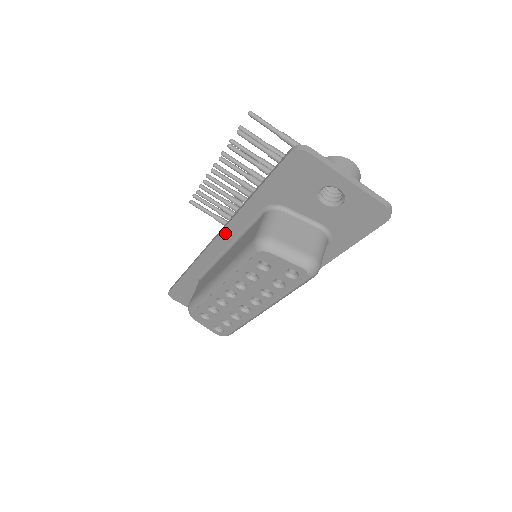
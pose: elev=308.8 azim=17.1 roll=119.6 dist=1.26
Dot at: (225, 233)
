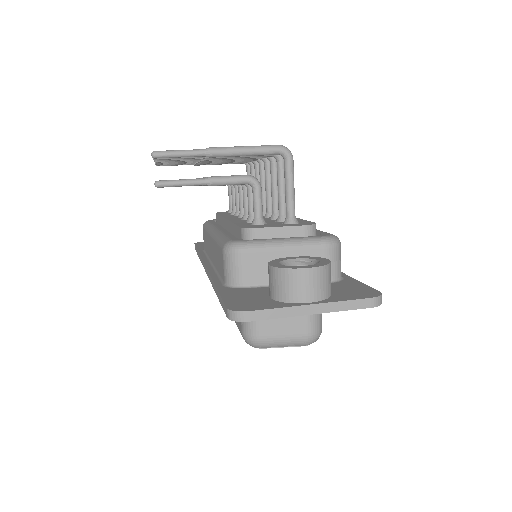
Dot at: occluded
